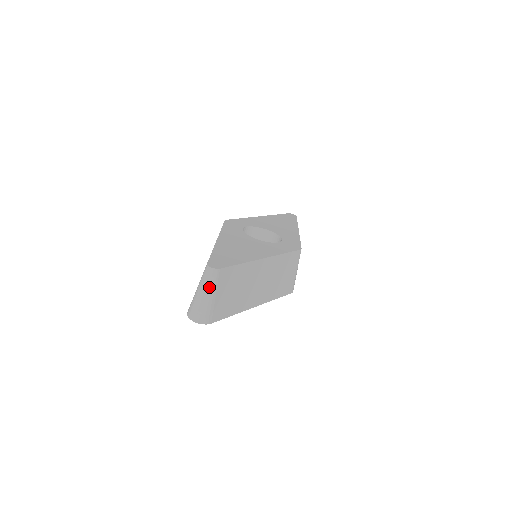
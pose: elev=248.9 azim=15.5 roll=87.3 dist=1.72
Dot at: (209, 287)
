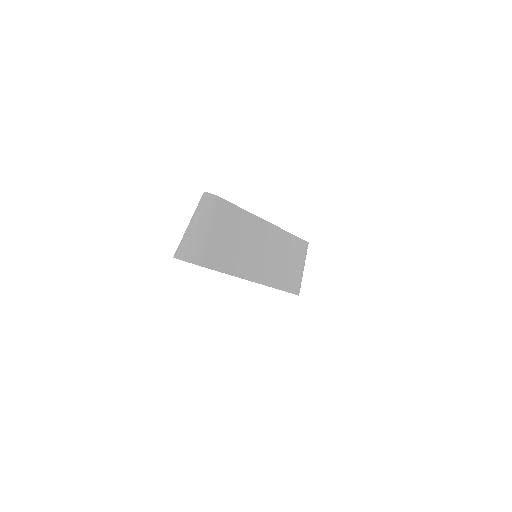
Dot at: (204, 216)
